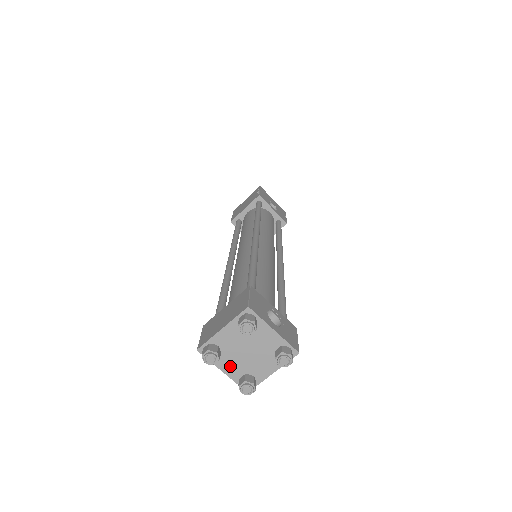
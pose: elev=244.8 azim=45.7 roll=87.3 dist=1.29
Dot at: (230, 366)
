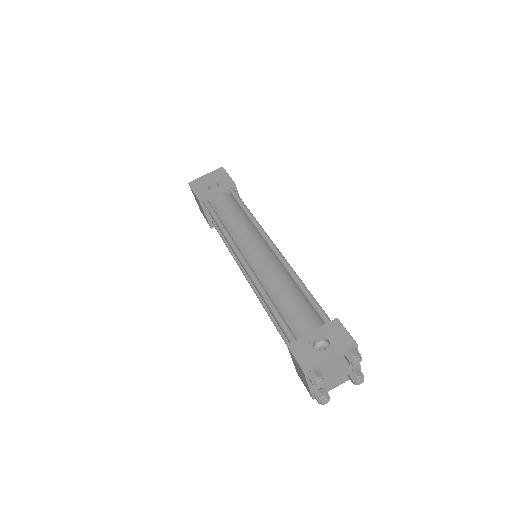
Dot at: (337, 383)
